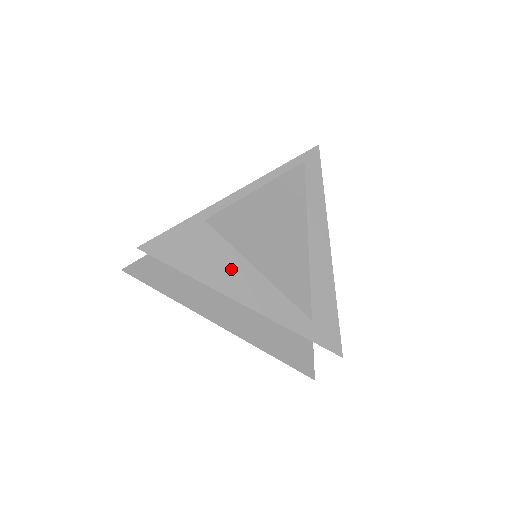
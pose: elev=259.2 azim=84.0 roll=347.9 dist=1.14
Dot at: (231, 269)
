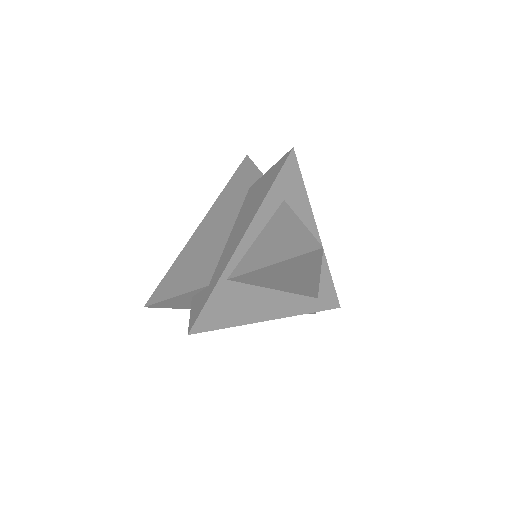
Dot at: (257, 302)
